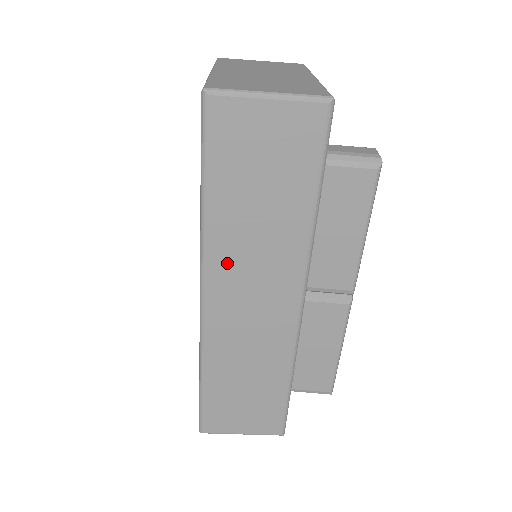
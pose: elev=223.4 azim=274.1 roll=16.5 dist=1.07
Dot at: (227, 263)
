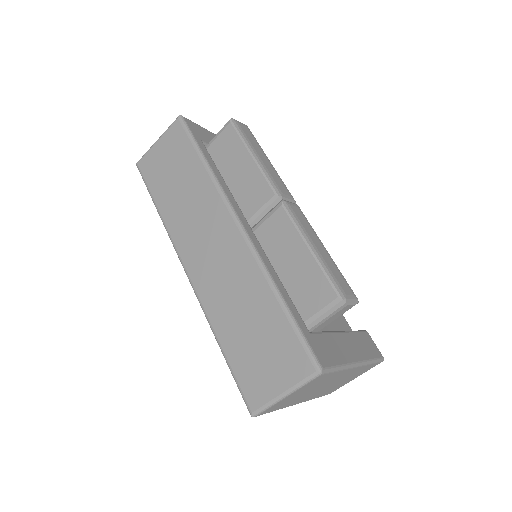
Dot at: (184, 234)
